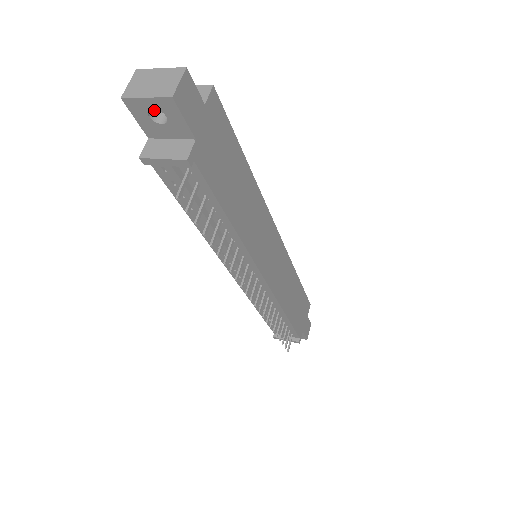
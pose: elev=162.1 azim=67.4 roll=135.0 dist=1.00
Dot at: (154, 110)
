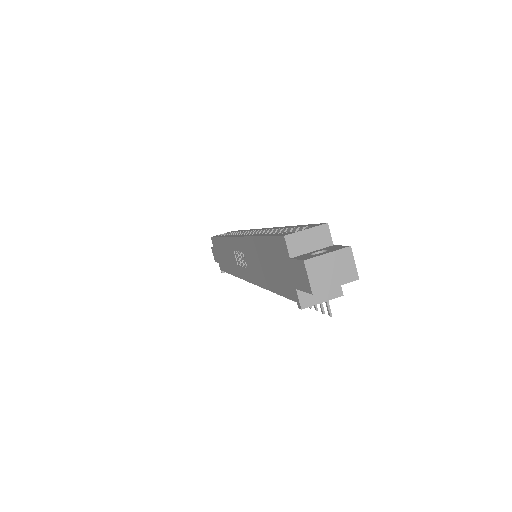
Dot at: occluded
